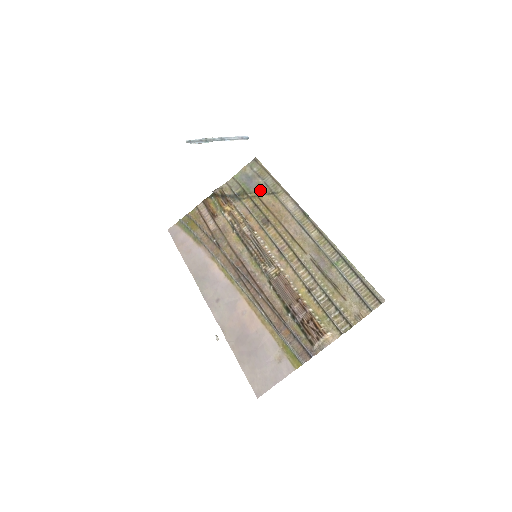
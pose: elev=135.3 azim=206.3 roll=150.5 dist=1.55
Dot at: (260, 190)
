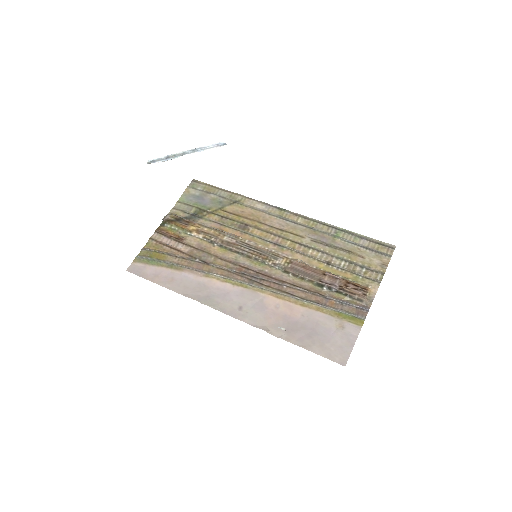
Dot at: (219, 203)
